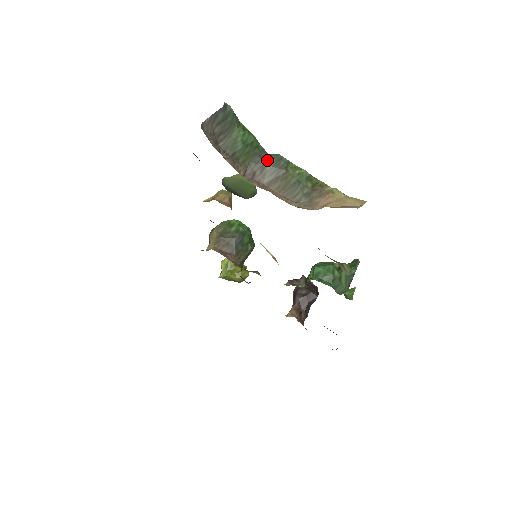
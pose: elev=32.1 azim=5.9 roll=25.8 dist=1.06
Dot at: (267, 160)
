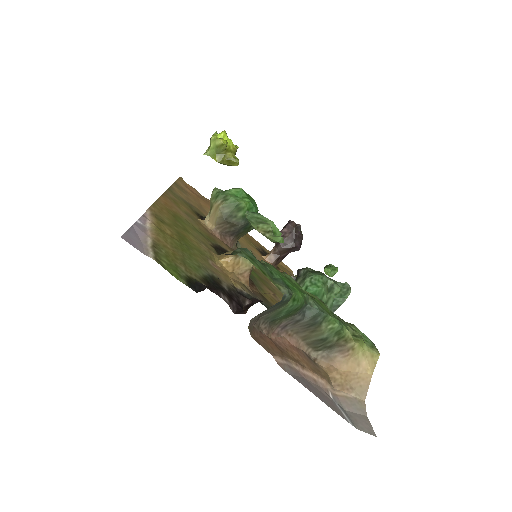
Dot at: (305, 313)
